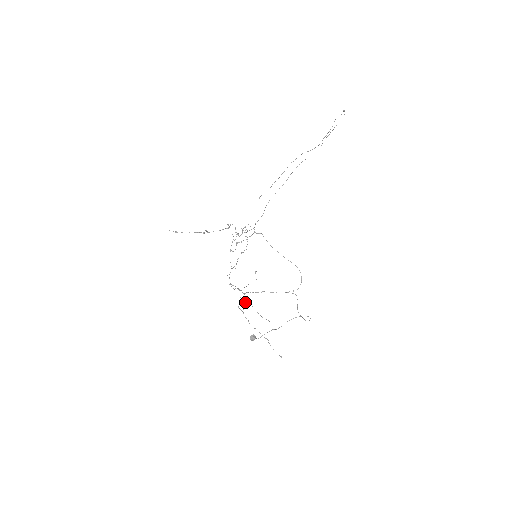
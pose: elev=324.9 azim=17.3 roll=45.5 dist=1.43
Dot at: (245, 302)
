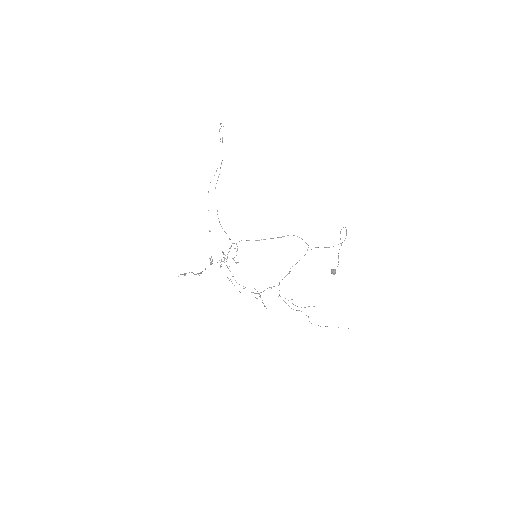
Dot at: occluded
